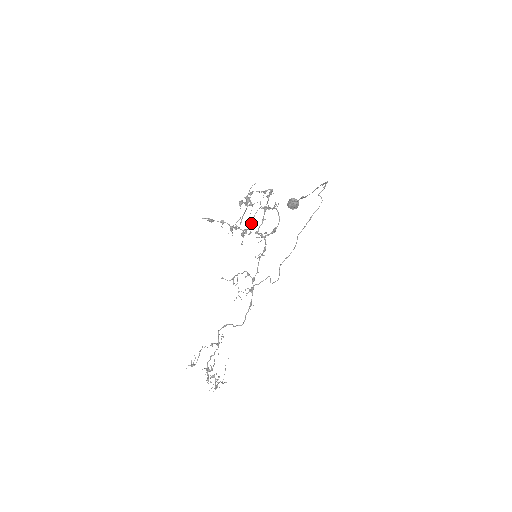
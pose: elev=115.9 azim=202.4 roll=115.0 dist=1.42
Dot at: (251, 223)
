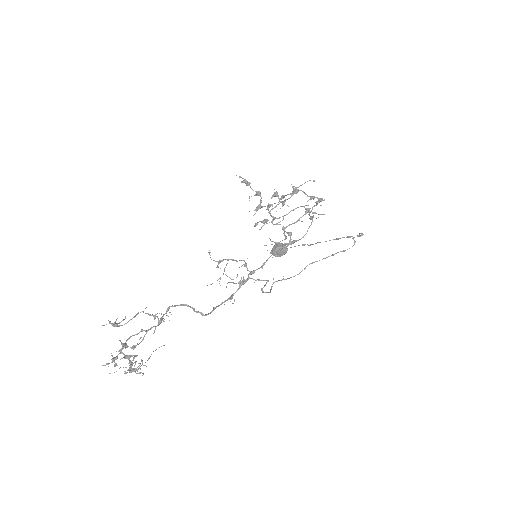
Dot at: (286, 214)
